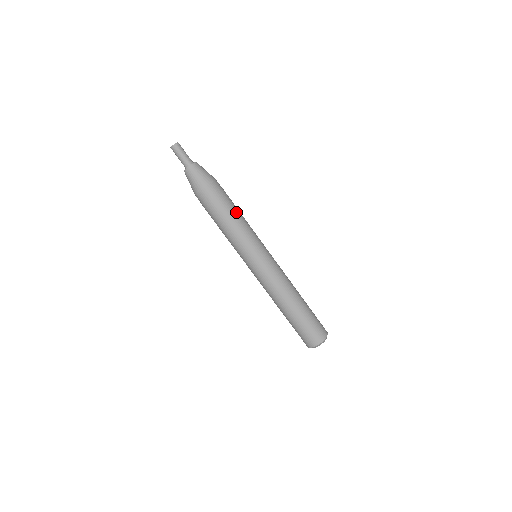
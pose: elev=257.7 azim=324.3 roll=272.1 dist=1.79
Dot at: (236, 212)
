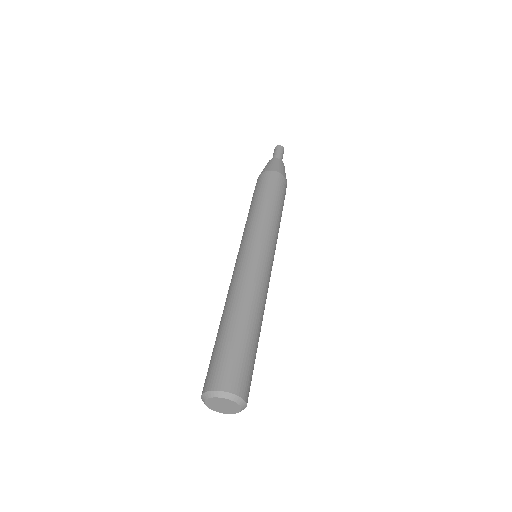
Dot at: (281, 208)
